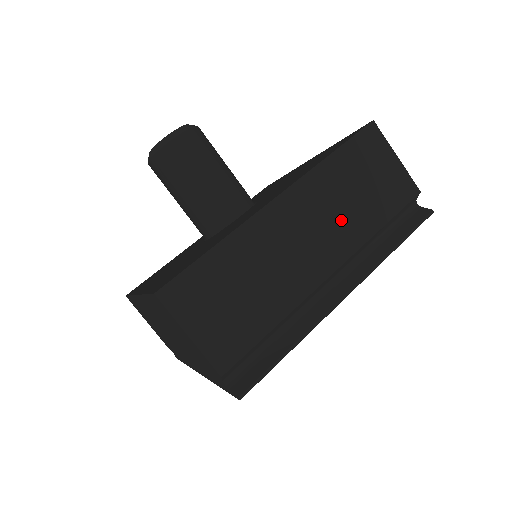
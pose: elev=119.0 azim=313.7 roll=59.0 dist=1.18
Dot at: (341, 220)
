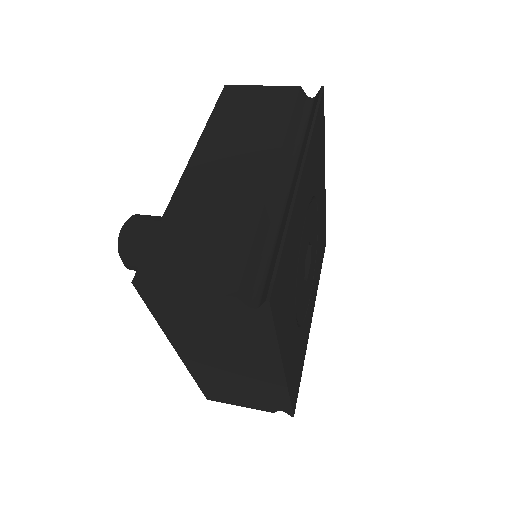
Dot at: (251, 142)
